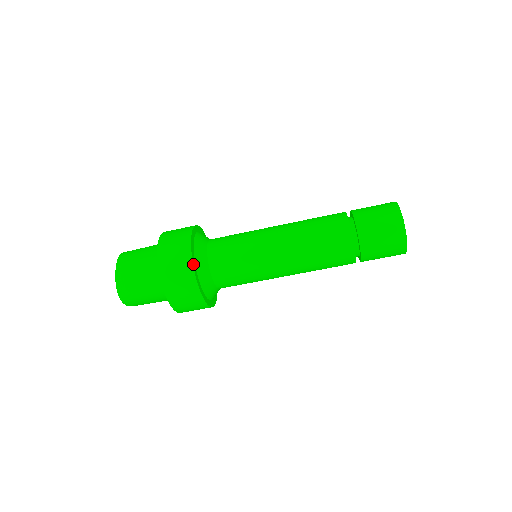
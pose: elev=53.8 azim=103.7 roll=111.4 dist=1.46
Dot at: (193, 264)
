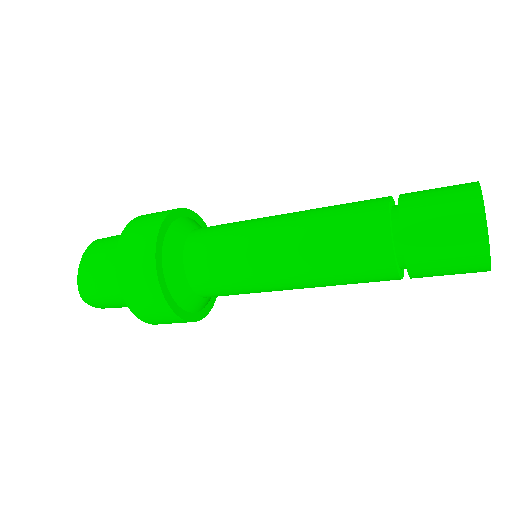
Dot at: (156, 263)
